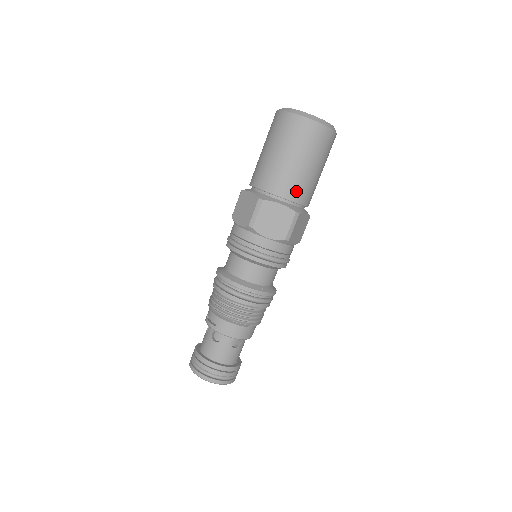
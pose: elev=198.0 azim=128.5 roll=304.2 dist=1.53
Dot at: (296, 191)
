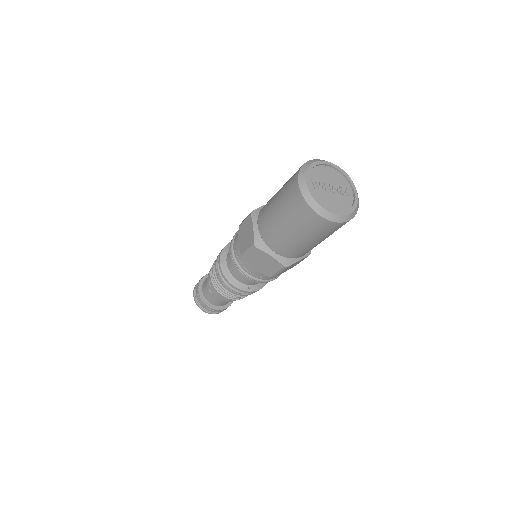
Dot at: (289, 252)
